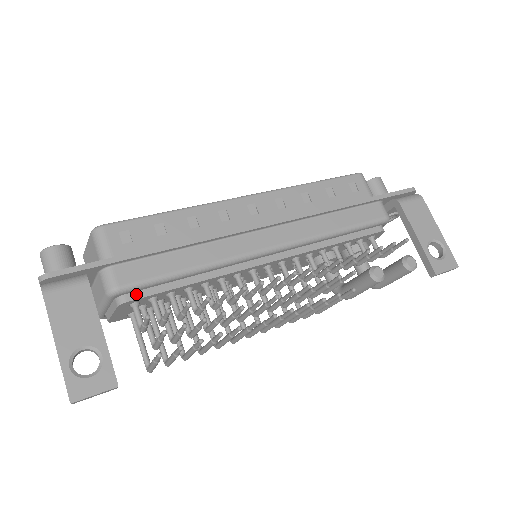
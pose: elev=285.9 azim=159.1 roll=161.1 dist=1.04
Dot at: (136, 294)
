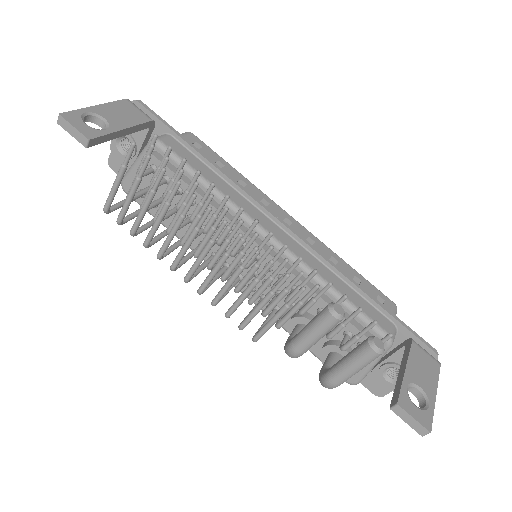
Dot at: occluded
